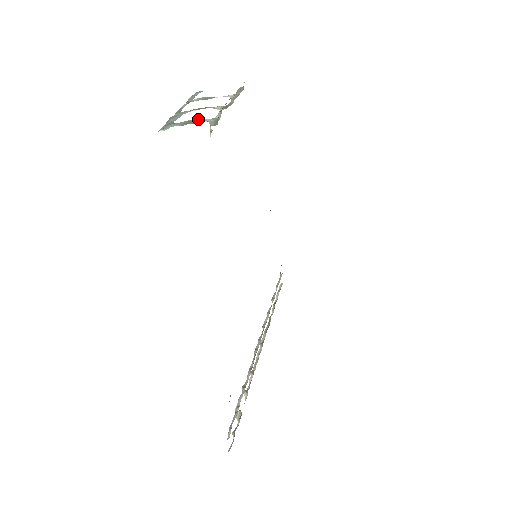
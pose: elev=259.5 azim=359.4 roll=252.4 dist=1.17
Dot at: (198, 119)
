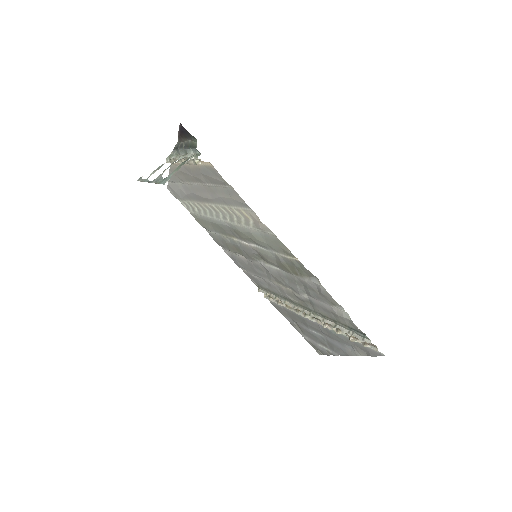
Dot at: (183, 162)
